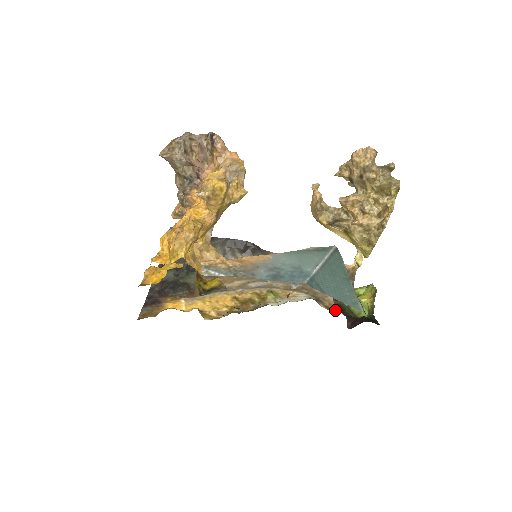
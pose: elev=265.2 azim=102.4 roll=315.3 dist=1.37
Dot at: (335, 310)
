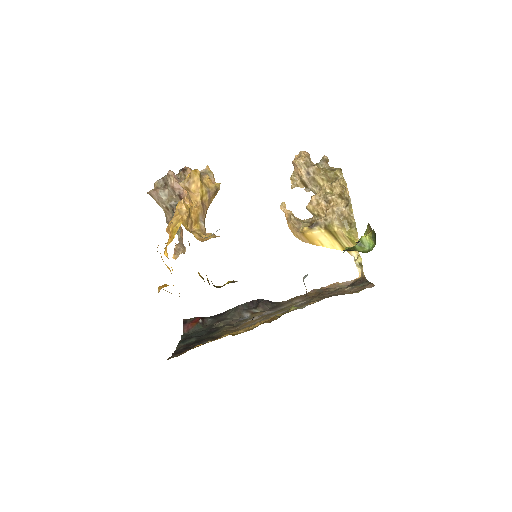
Dot at: occluded
